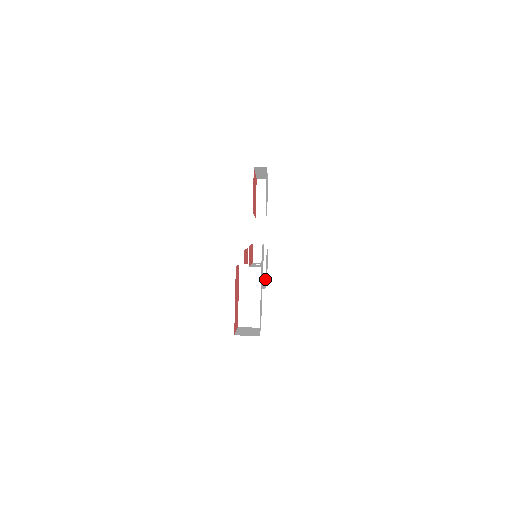
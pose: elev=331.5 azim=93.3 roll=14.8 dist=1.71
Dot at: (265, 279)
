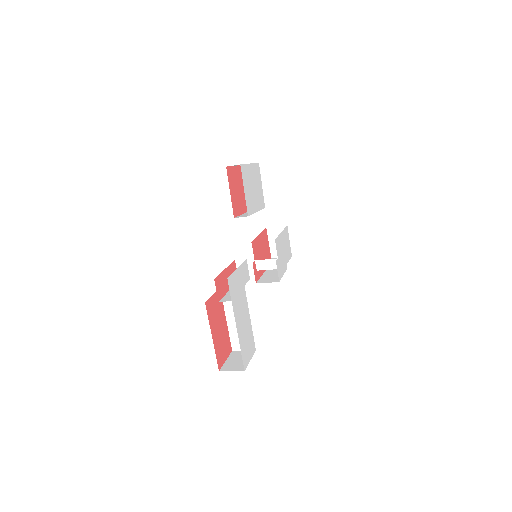
Dot at: occluded
